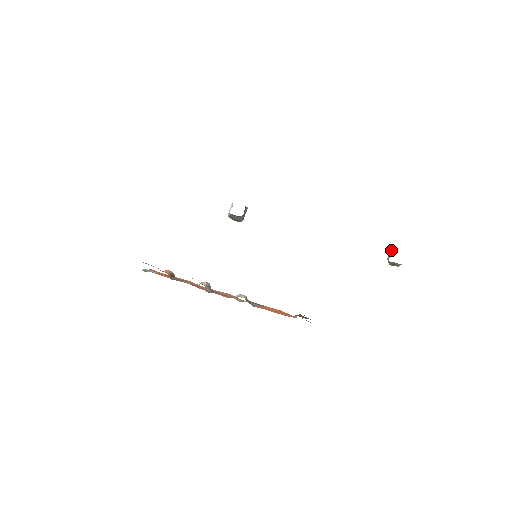
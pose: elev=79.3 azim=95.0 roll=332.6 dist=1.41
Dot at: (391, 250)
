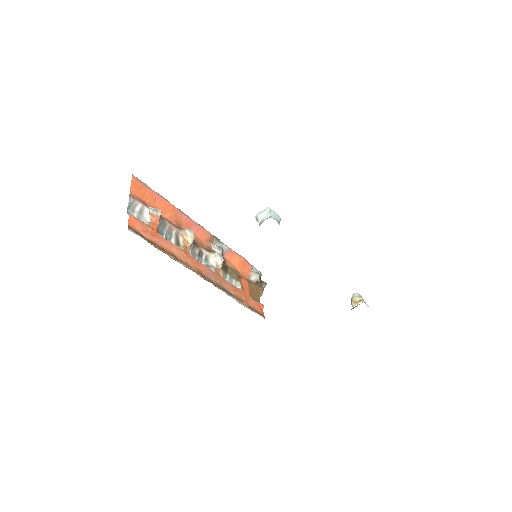
Dot at: (362, 302)
